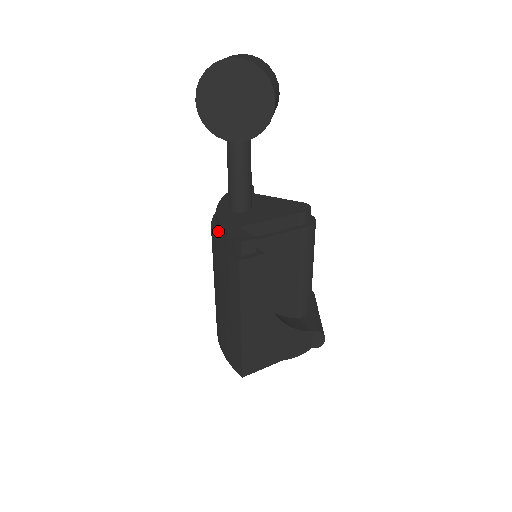
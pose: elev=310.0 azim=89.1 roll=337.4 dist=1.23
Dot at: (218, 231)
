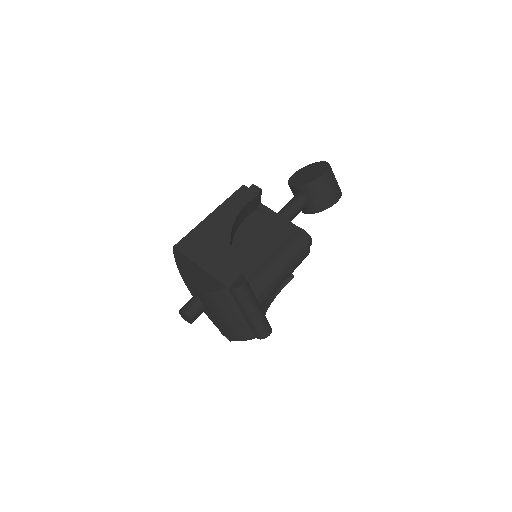
Dot at: occluded
